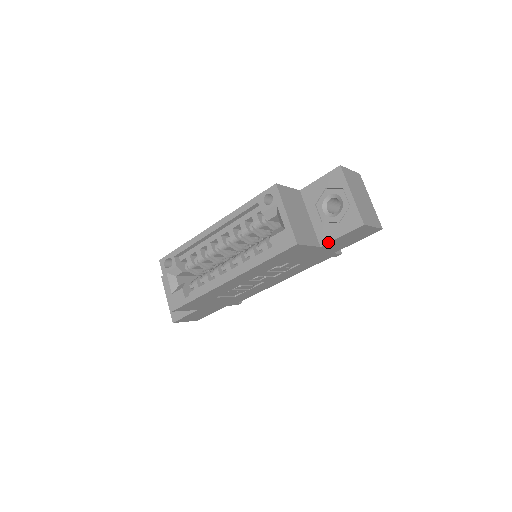
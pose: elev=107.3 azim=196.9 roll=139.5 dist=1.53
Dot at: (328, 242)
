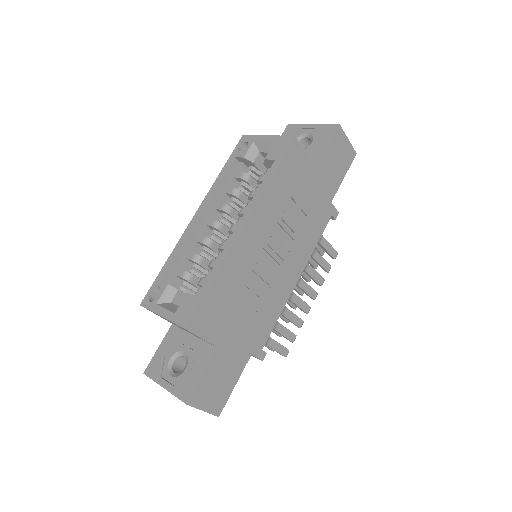
Dot at: (320, 158)
